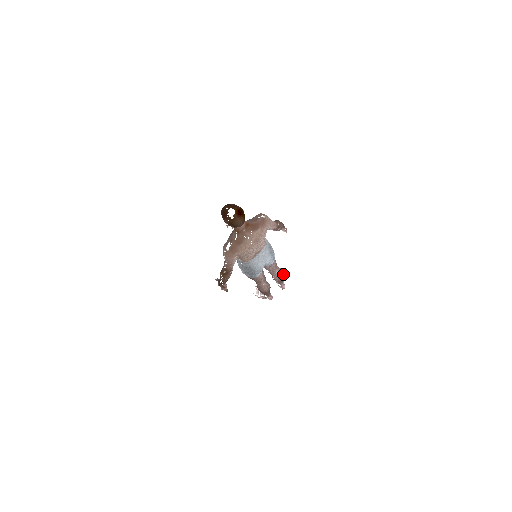
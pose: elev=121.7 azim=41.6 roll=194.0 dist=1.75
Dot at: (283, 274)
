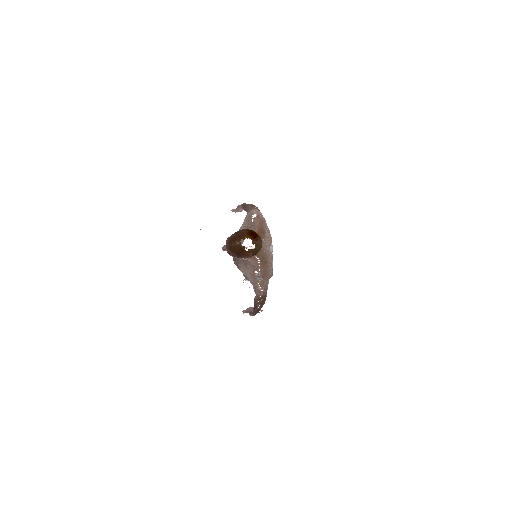
Dot at: occluded
